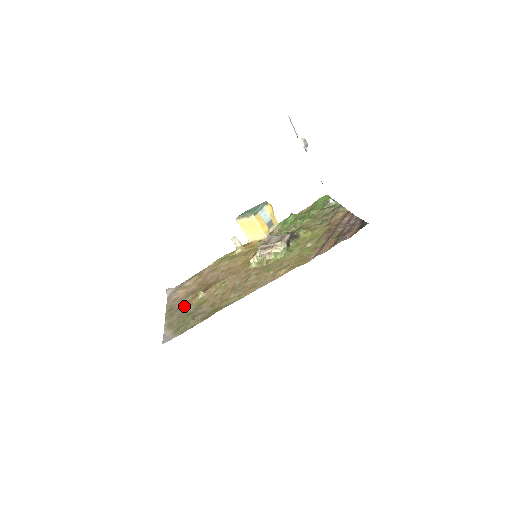
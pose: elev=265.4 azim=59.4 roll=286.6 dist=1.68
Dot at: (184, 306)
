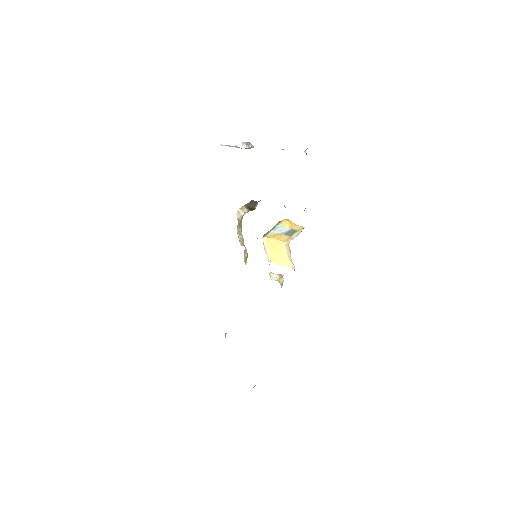
Dot at: occluded
